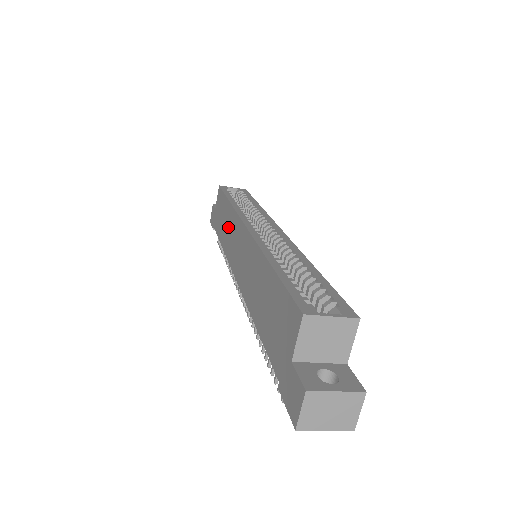
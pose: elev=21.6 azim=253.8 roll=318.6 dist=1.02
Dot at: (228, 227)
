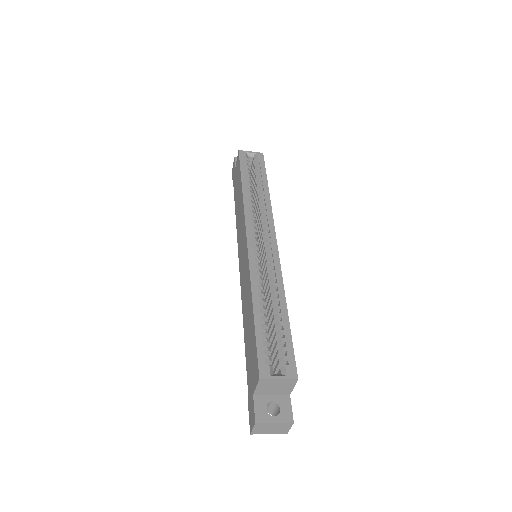
Dot at: (239, 212)
